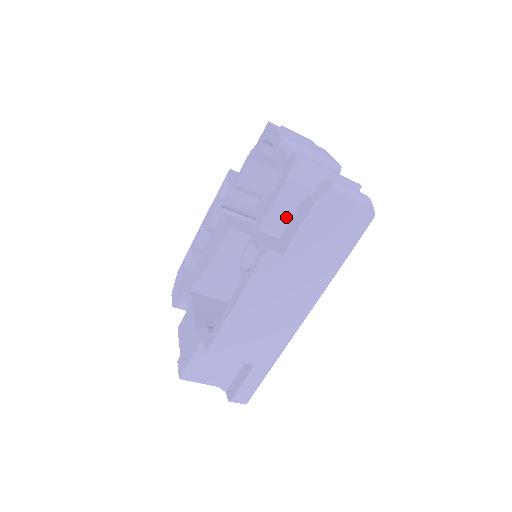
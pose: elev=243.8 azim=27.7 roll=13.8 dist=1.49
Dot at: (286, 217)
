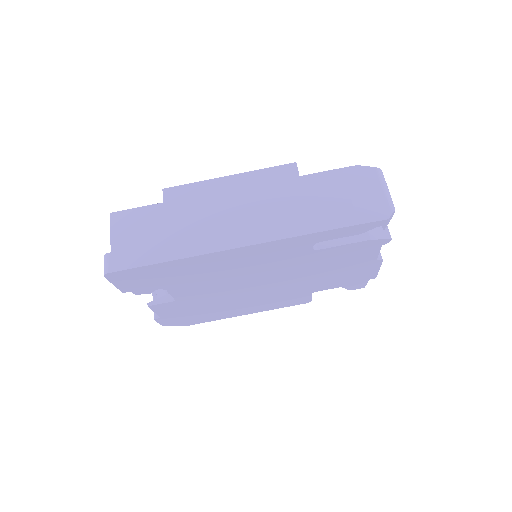
Dot at: occluded
